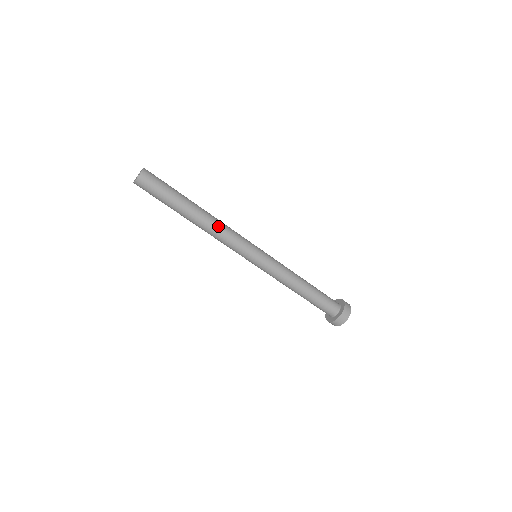
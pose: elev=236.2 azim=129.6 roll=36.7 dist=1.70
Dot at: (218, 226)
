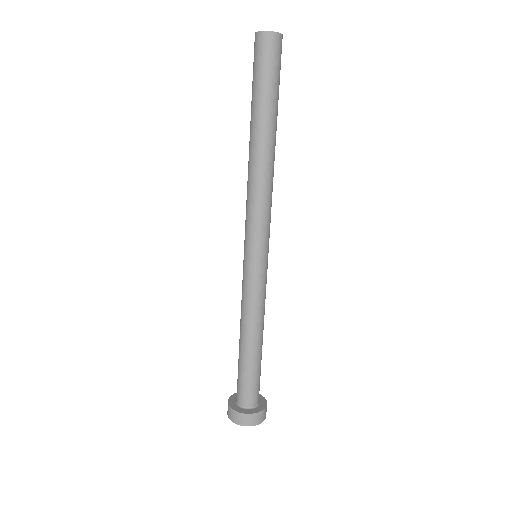
Dot at: (269, 180)
